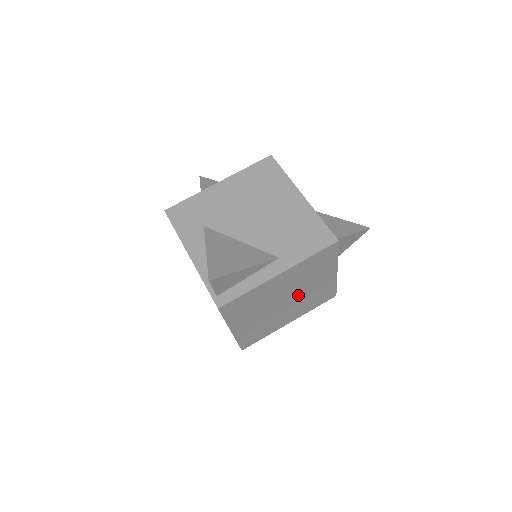
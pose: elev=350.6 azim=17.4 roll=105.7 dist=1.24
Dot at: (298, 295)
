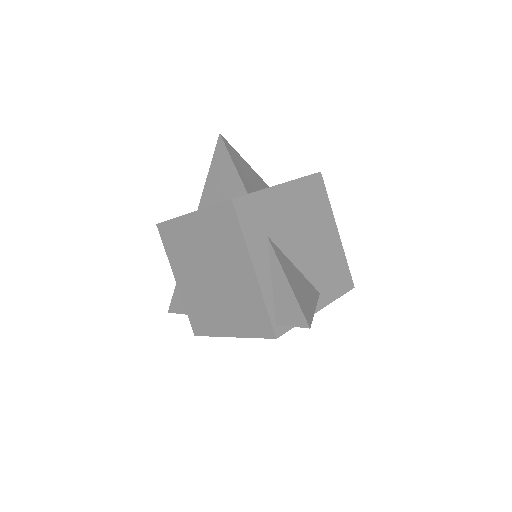
Dot at: occluded
